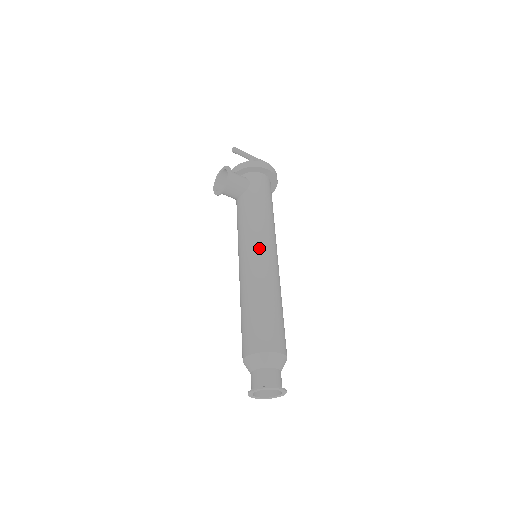
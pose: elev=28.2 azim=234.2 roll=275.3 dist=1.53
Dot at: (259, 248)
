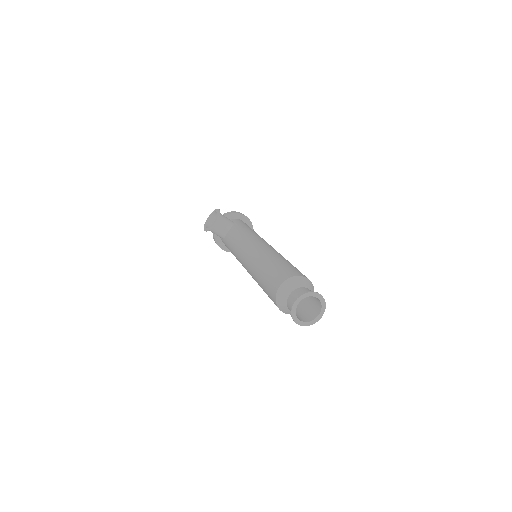
Dot at: (259, 241)
